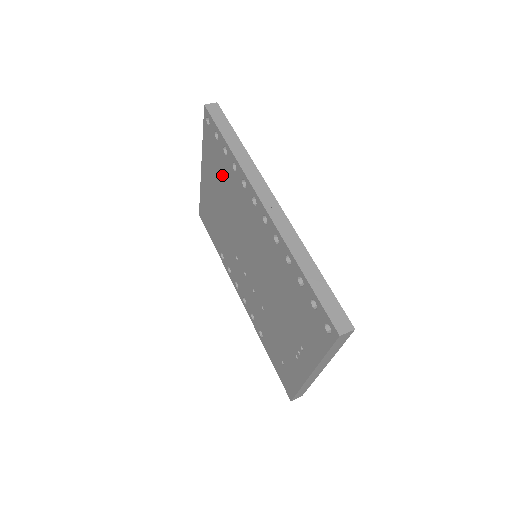
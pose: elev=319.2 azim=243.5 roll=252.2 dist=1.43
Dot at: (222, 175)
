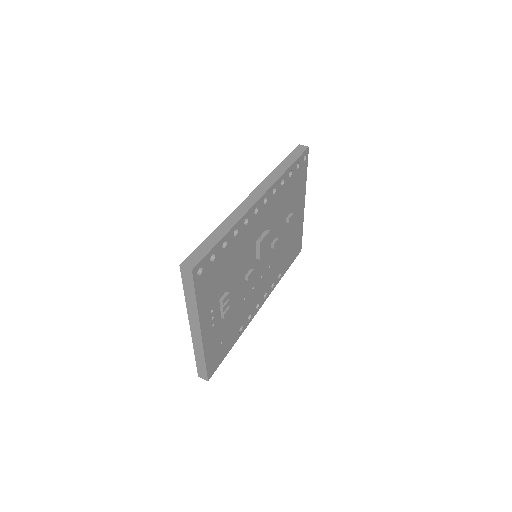
Dot at: occluded
